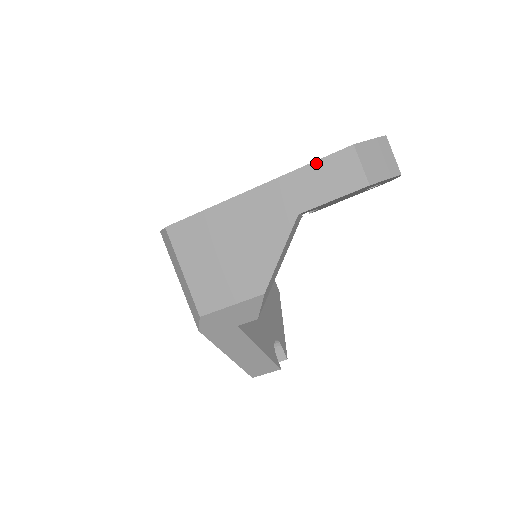
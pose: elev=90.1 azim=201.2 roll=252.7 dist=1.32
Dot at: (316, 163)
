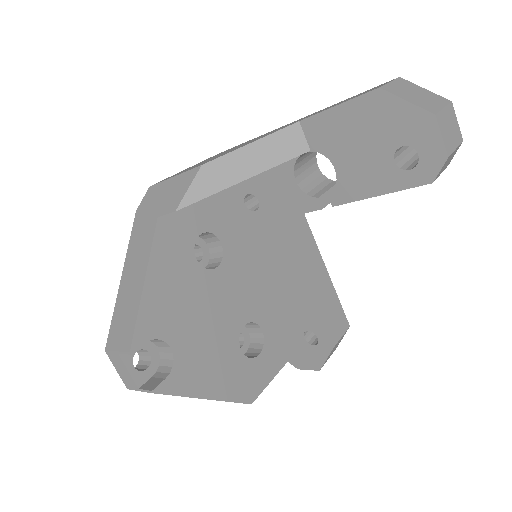
Dot at: occluded
